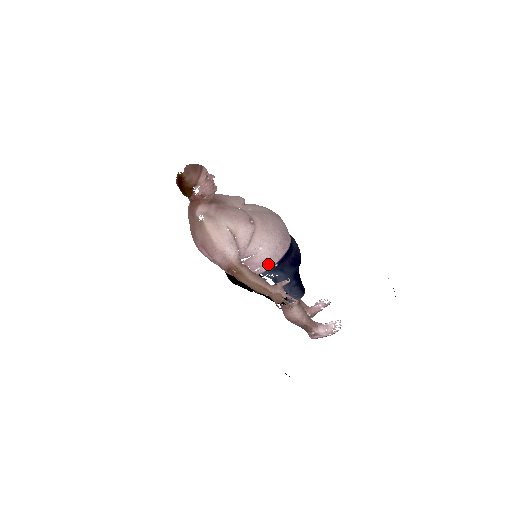
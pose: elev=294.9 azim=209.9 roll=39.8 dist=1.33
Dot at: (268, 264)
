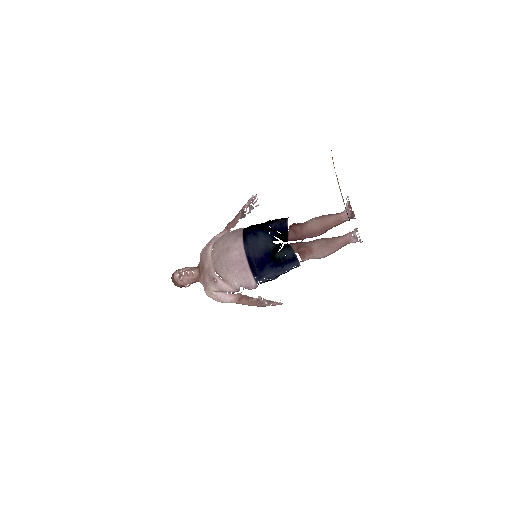
Dot at: (250, 284)
